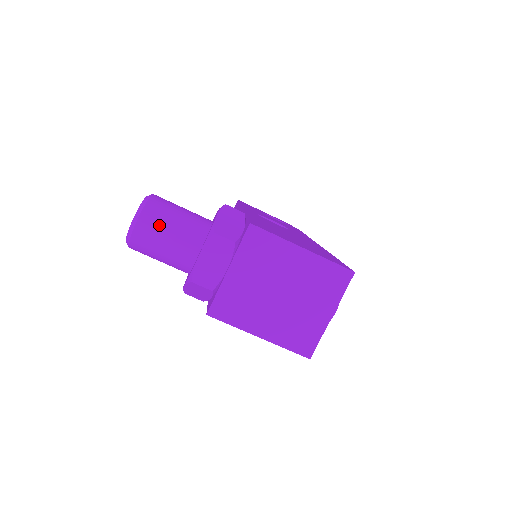
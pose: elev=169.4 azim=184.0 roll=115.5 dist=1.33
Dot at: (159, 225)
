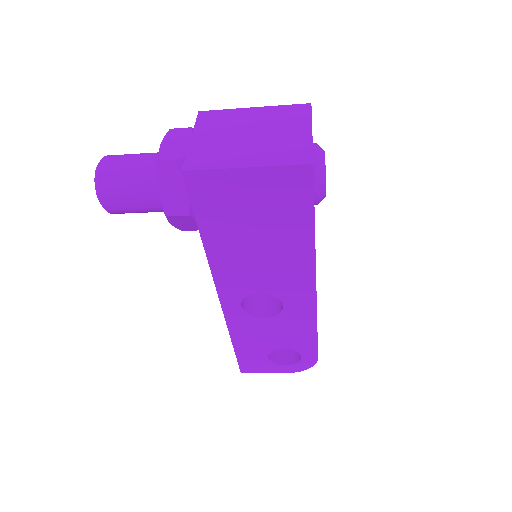
Dot at: (122, 156)
